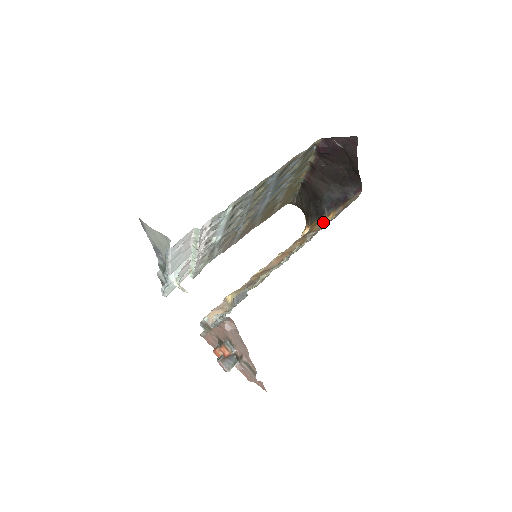
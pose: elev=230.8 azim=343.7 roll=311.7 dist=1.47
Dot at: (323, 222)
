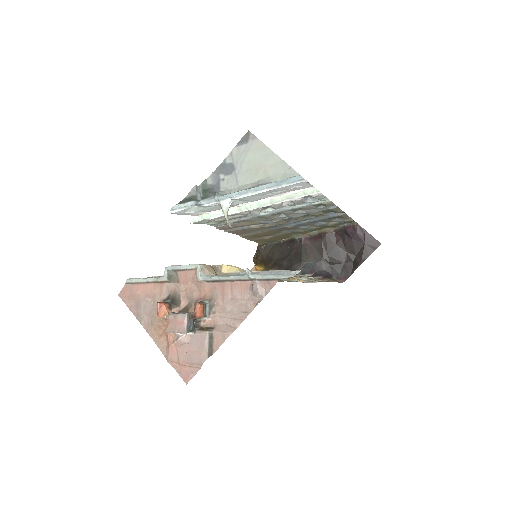
Dot at: (291, 279)
